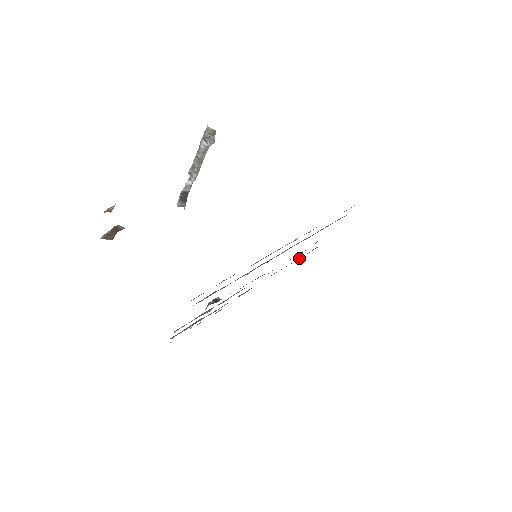
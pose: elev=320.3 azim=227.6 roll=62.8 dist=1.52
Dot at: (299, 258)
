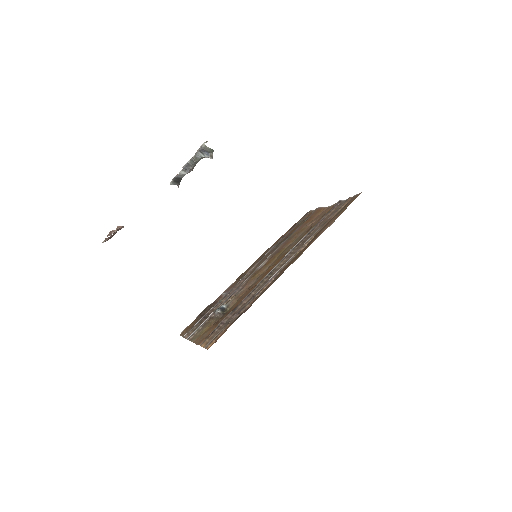
Dot at: (293, 228)
